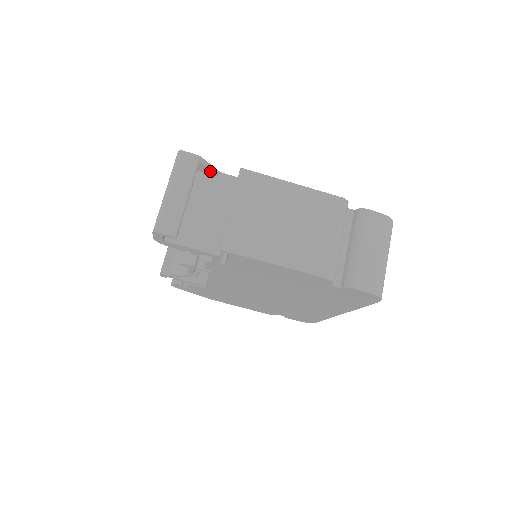
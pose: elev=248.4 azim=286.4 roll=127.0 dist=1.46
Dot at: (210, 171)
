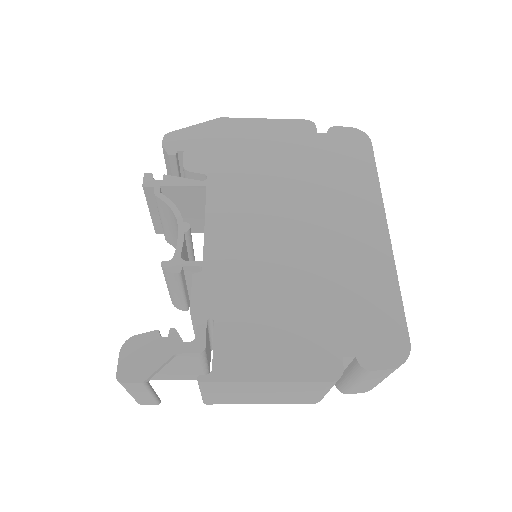
Dot at: (163, 364)
